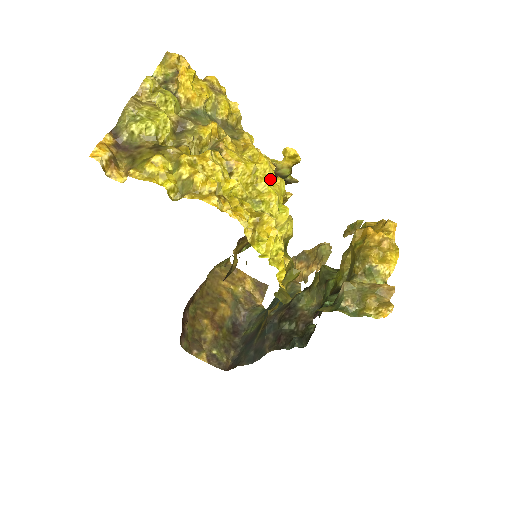
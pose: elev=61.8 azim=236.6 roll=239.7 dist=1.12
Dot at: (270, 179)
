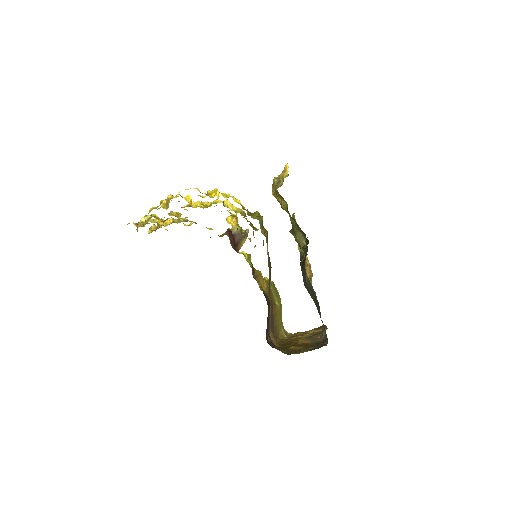
Dot at: occluded
